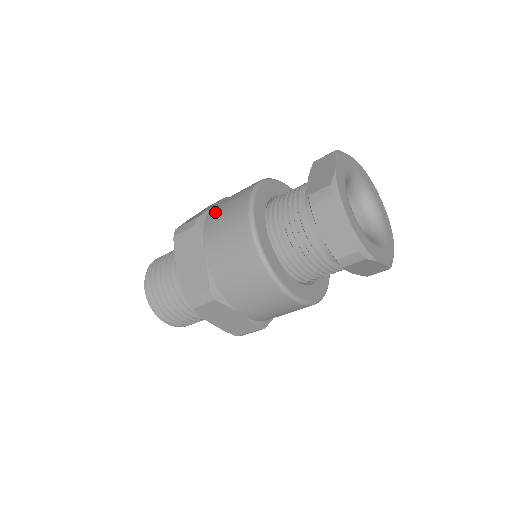
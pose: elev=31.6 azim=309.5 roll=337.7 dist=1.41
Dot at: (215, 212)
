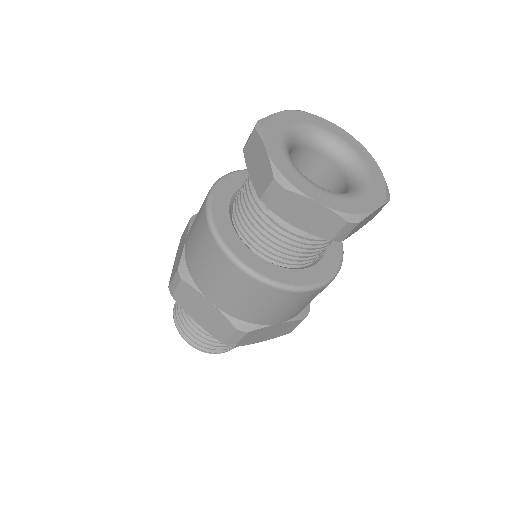
Dot at: (189, 253)
